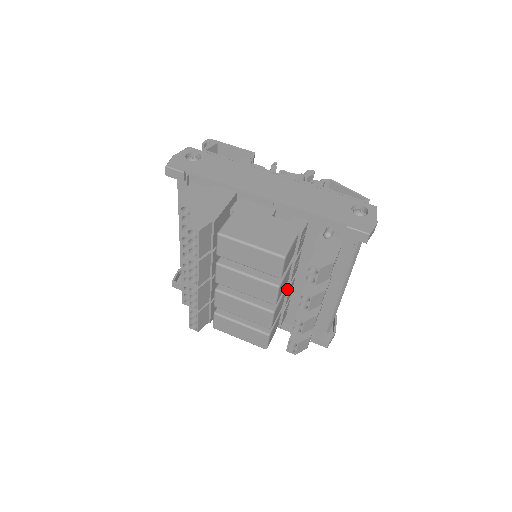
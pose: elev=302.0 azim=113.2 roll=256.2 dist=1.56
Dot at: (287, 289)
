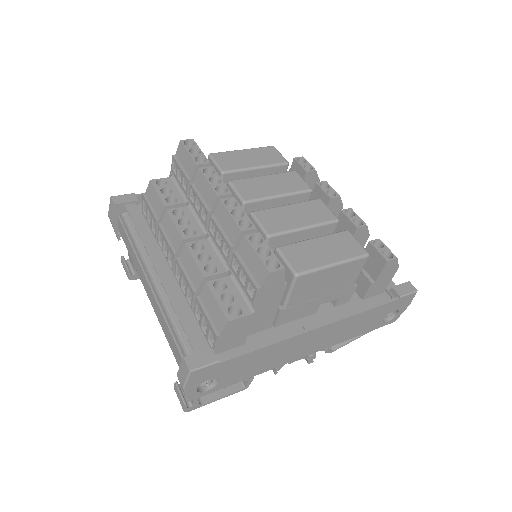
Dot at: occluded
